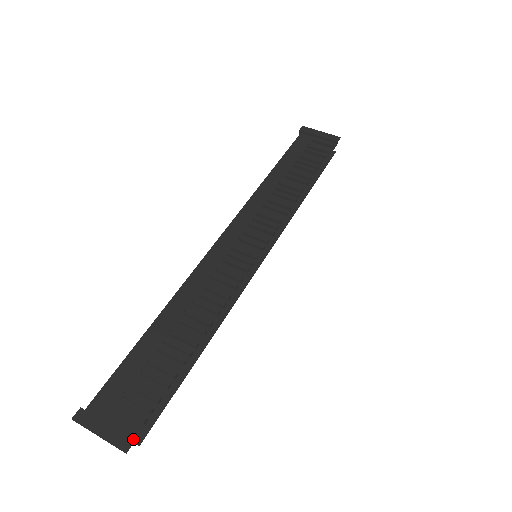
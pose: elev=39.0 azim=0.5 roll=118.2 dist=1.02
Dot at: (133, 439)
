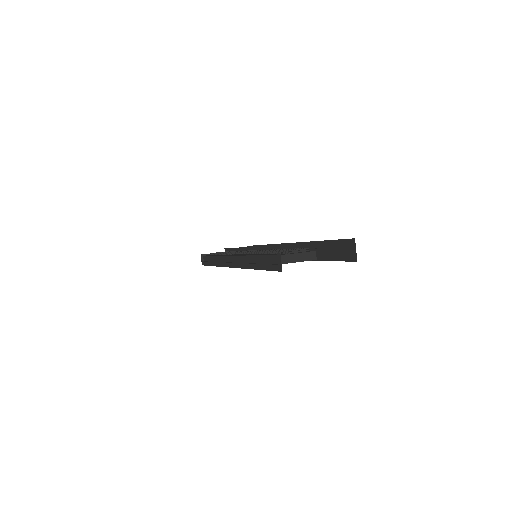
Dot at: (313, 251)
